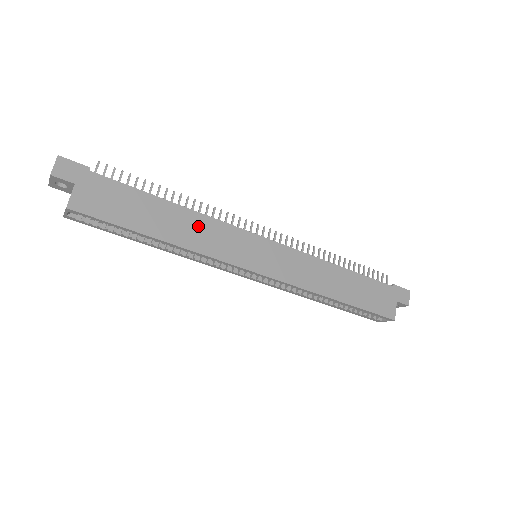
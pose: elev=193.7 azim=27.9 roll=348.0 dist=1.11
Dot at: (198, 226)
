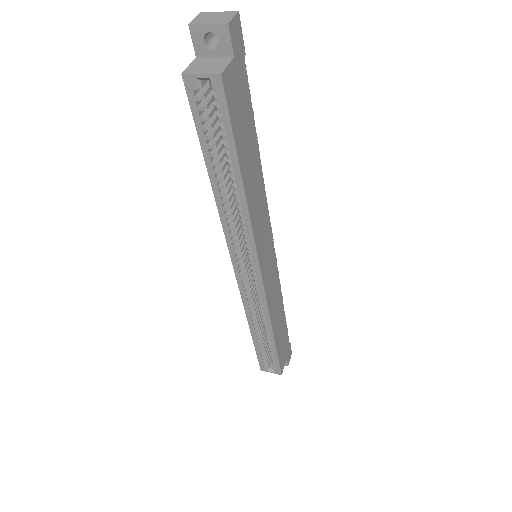
Dot at: (259, 195)
